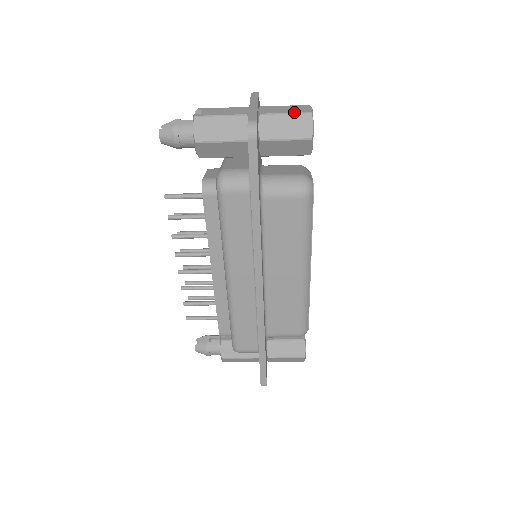
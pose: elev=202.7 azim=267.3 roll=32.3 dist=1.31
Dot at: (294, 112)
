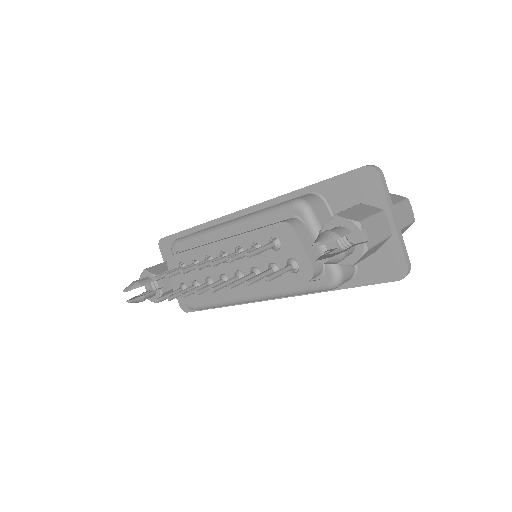
Dot at: (409, 223)
